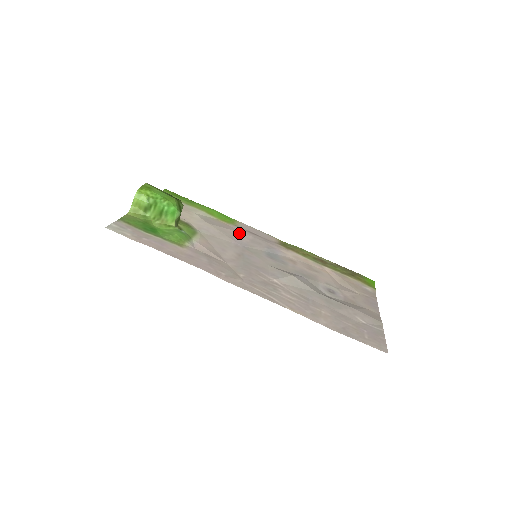
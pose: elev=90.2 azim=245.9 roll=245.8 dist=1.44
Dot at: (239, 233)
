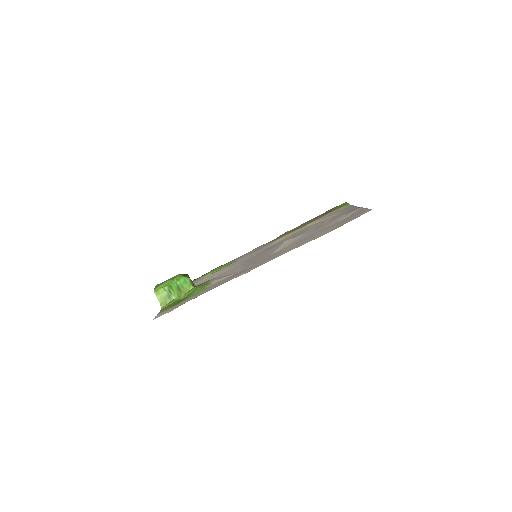
Dot at: (238, 260)
